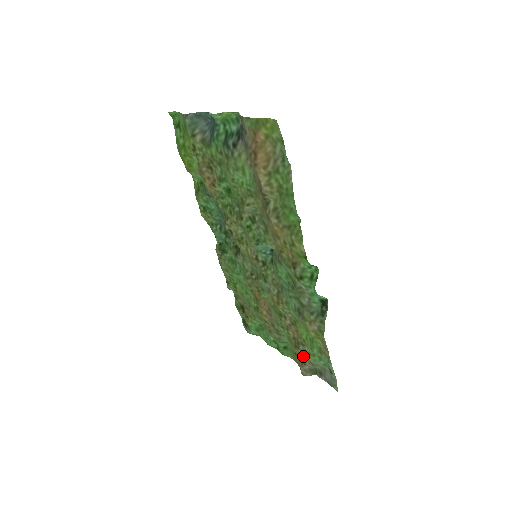
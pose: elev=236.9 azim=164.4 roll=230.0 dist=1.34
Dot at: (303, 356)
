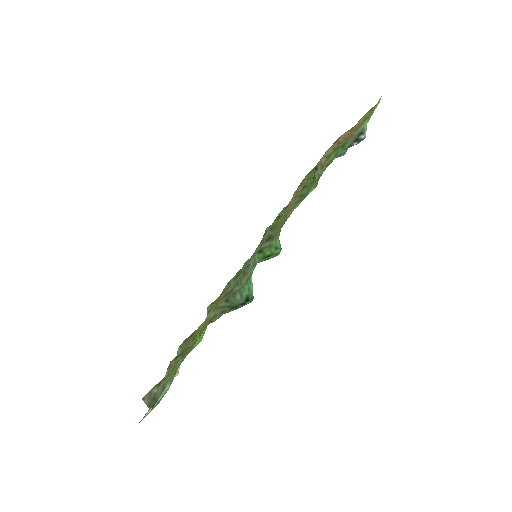
Dot at: (169, 372)
